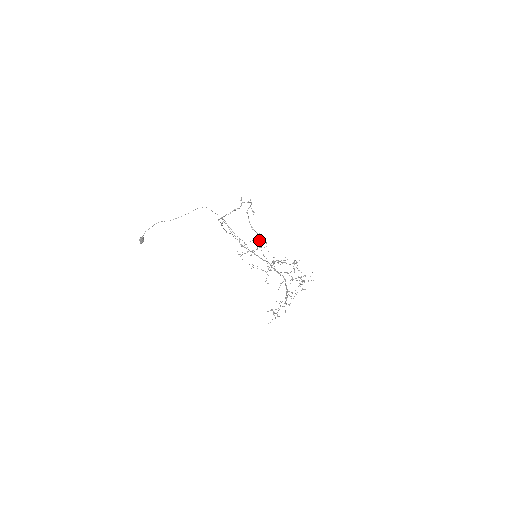
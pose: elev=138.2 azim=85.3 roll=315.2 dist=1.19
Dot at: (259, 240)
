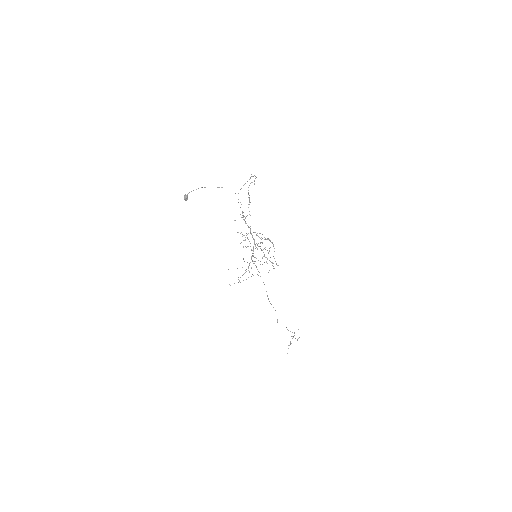
Dot at: occluded
